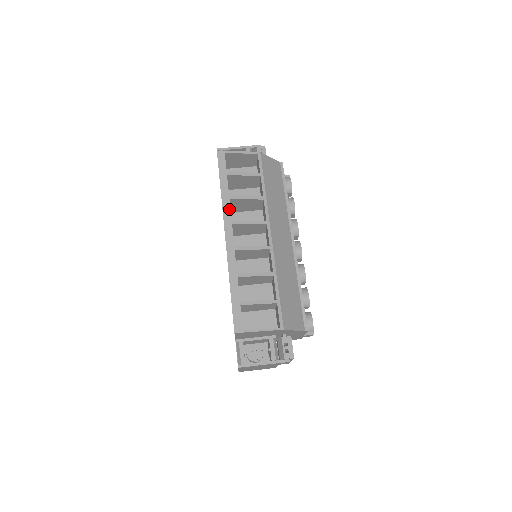
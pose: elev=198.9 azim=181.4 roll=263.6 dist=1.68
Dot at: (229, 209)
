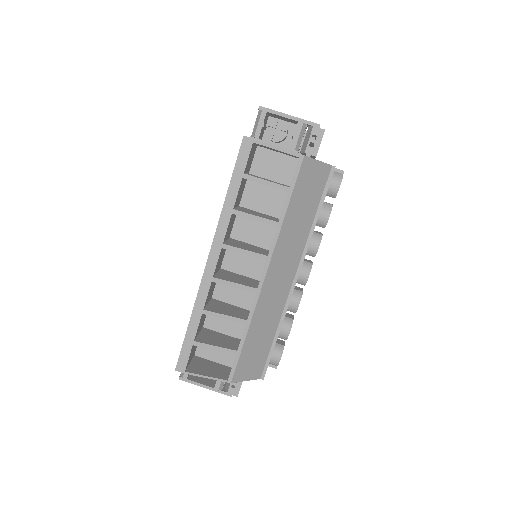
Dot at: (226, 227)
